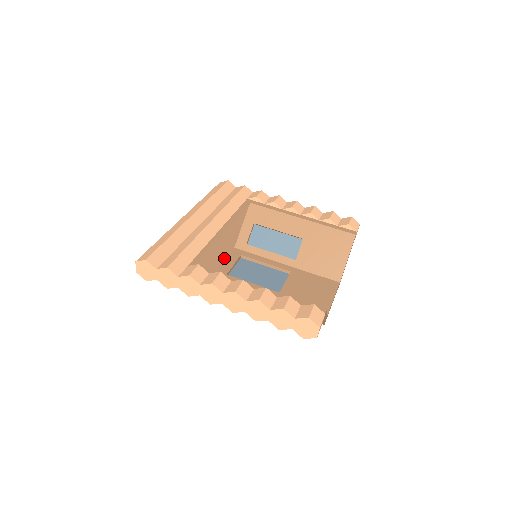
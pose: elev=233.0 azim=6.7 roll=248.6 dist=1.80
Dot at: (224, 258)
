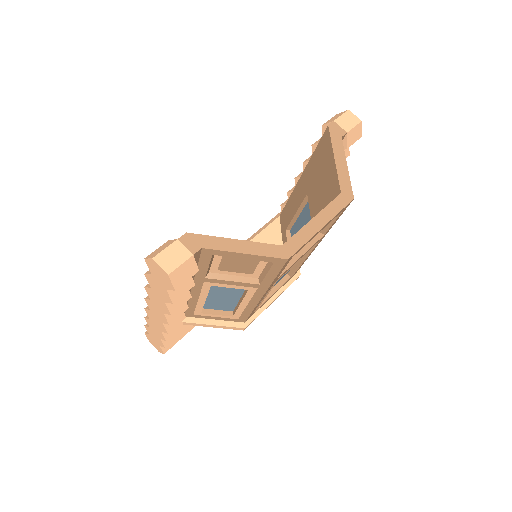
Dot at: occluded
